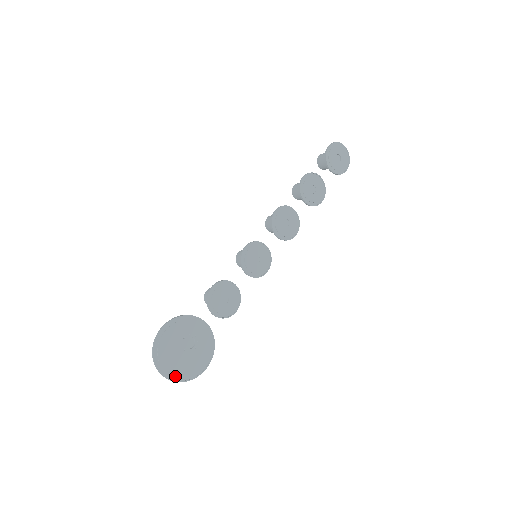
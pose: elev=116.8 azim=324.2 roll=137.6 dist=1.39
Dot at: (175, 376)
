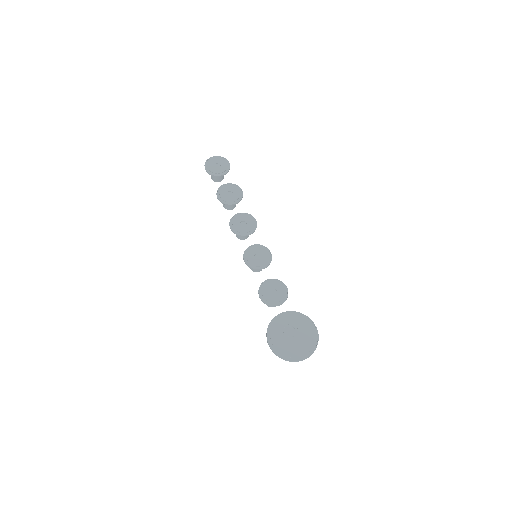
Dot at: (308, 352)
